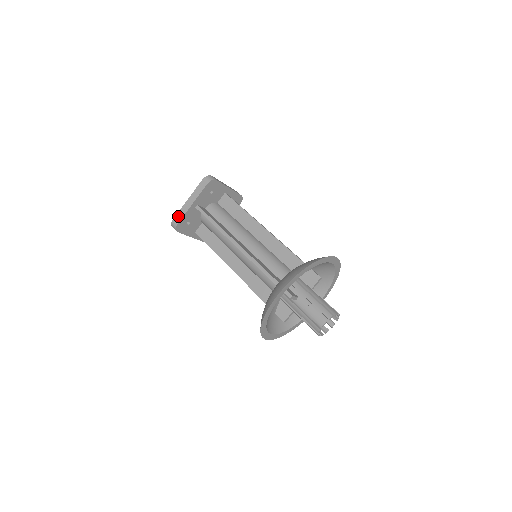
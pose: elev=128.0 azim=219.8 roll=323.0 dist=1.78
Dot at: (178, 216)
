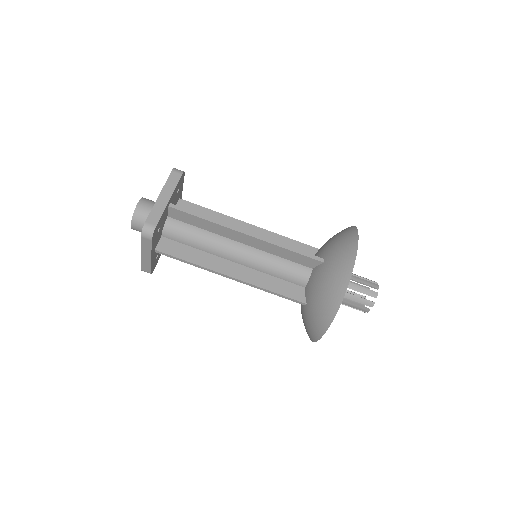
Dot at: (144, 267)
